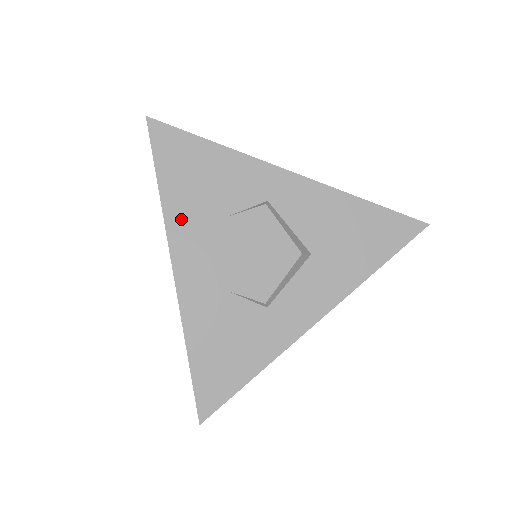
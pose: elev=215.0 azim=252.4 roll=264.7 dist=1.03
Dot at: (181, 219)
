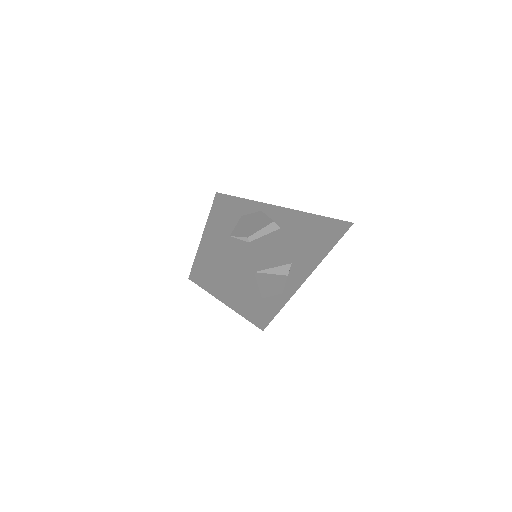
Dot at: (217, 216)
